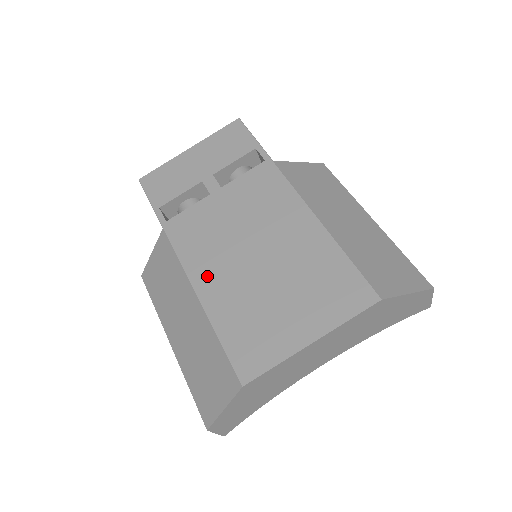
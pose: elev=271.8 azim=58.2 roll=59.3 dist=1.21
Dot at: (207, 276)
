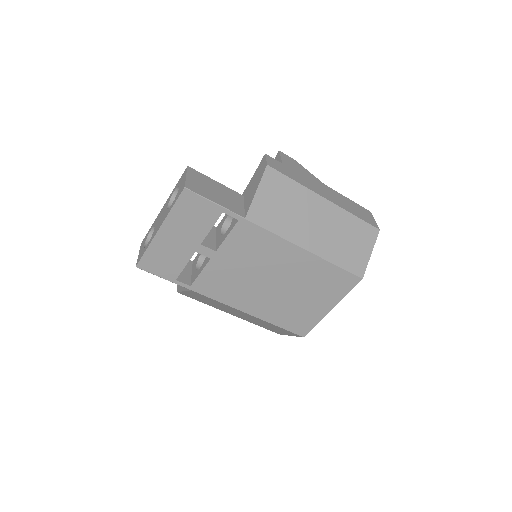
Dot at: (249, 304)
